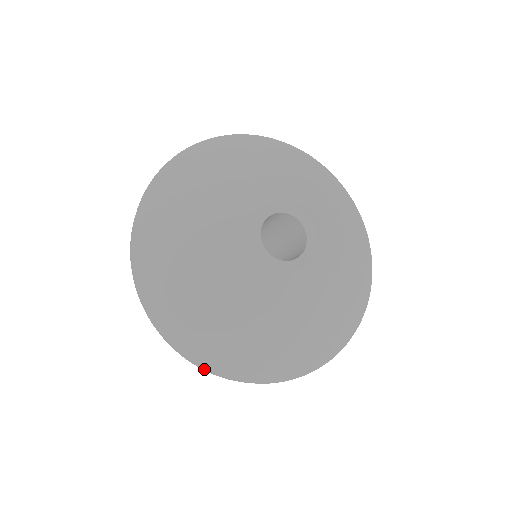
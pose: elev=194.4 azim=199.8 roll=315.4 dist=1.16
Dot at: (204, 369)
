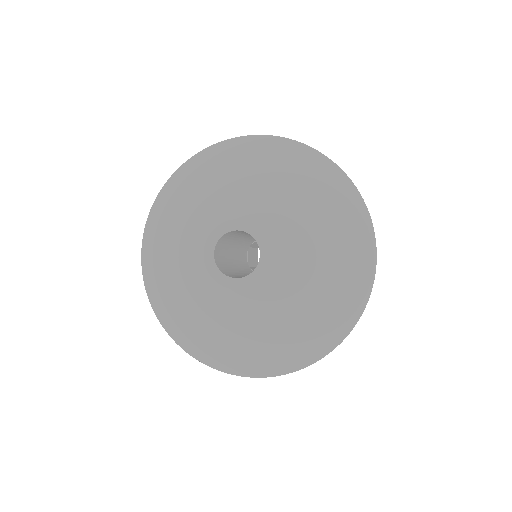
Dot at: (231, 373)
